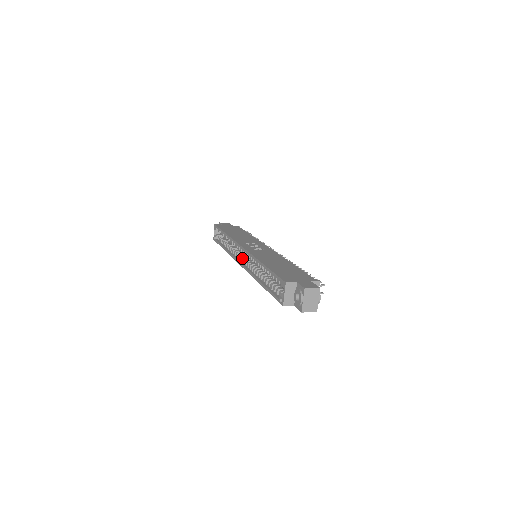
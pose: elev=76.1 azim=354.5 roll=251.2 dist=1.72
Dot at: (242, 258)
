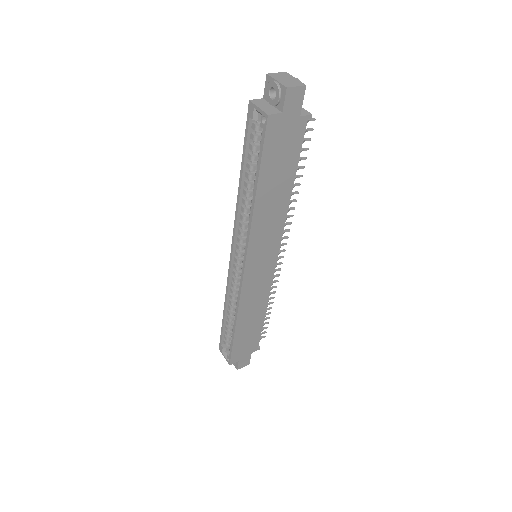
Dot at: occluded
